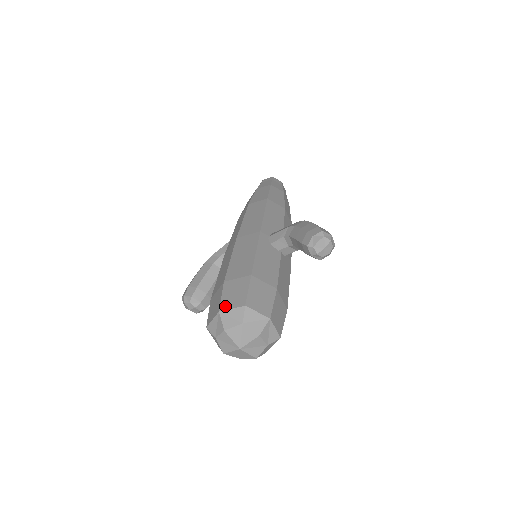
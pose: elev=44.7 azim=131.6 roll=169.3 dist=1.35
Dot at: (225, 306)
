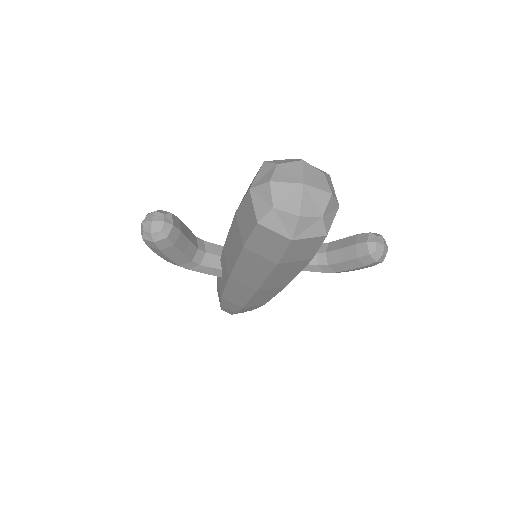
Dot at: occluded
